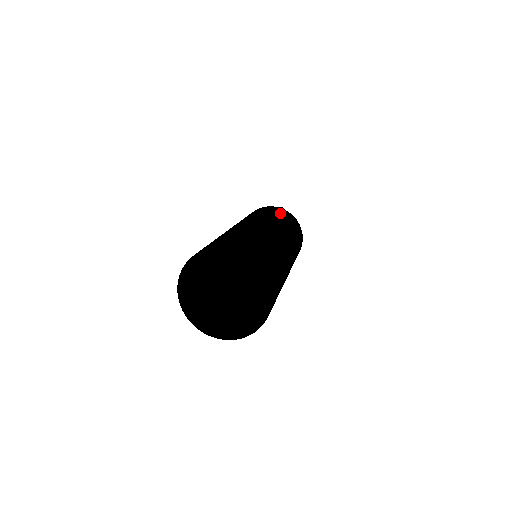
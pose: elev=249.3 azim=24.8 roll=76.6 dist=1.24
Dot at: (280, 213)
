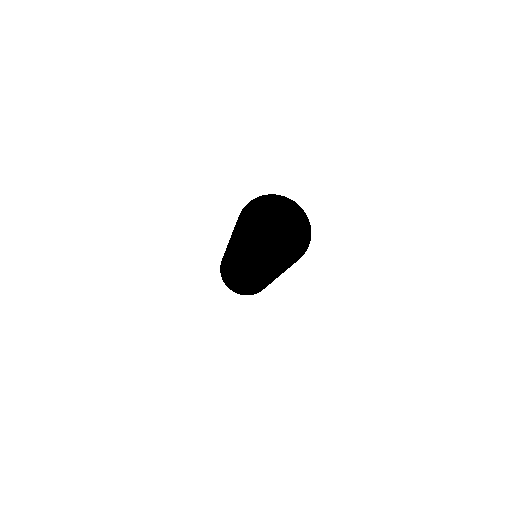
Dot at: occluded
